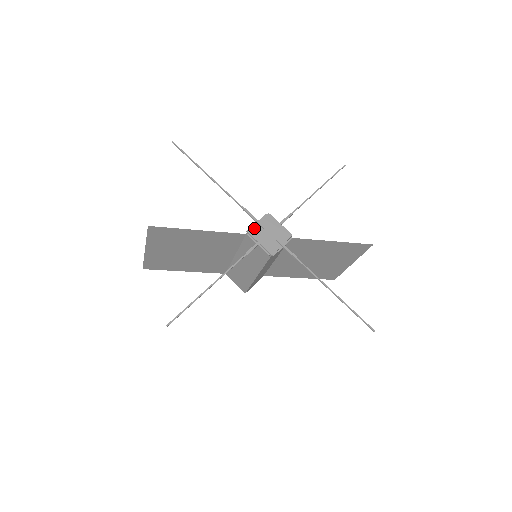
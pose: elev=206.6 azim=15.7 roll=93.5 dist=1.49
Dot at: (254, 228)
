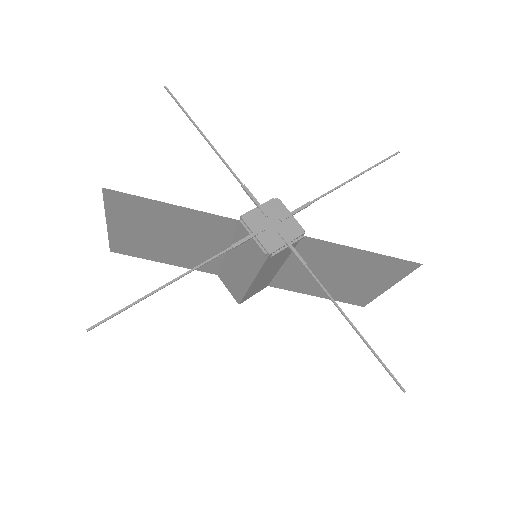
Dot at: (252, 213)
